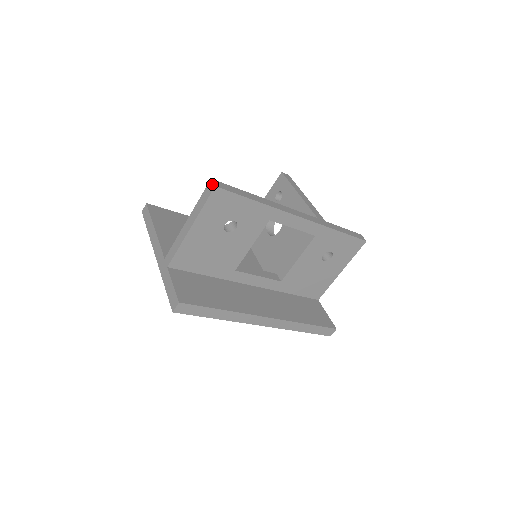
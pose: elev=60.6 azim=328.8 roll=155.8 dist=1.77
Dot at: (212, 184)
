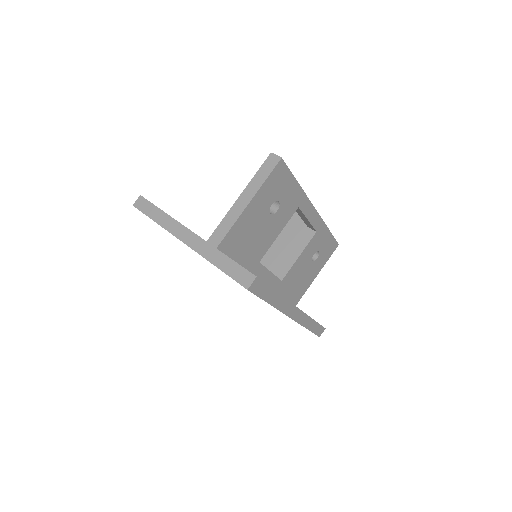
Dot at: (276, 156)
